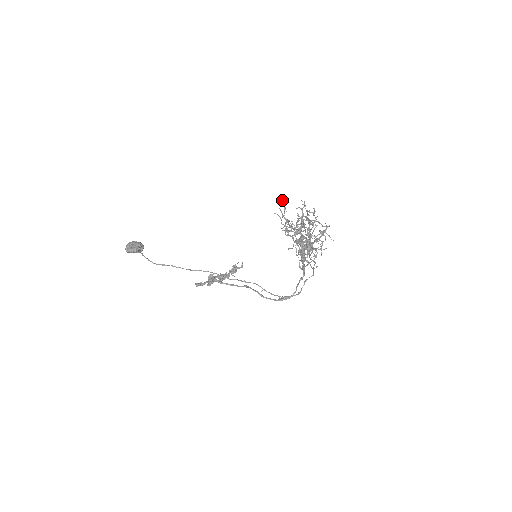
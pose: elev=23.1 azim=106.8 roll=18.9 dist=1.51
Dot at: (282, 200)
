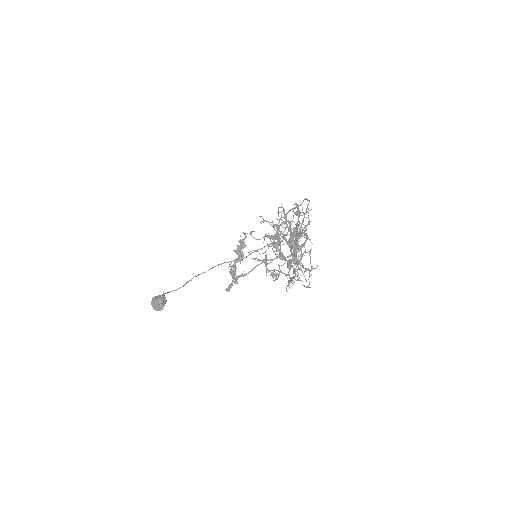
Dot at: occluded
